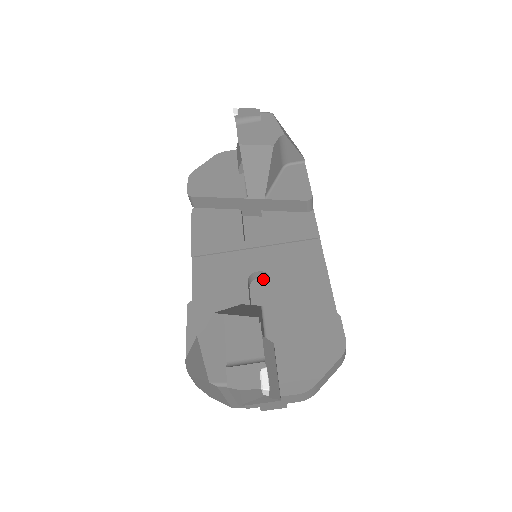
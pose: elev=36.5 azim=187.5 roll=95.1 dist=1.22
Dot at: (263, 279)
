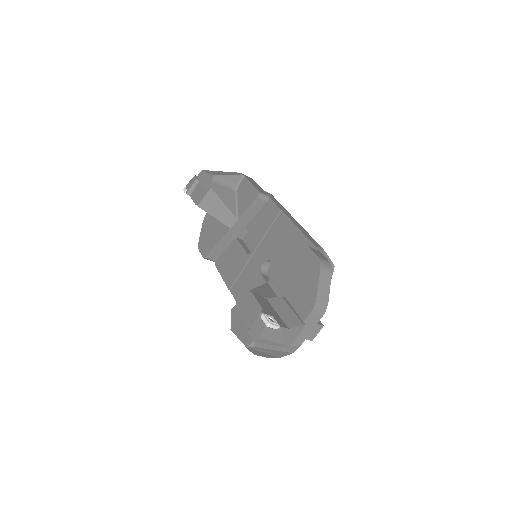
Dot at: (272, 265)
